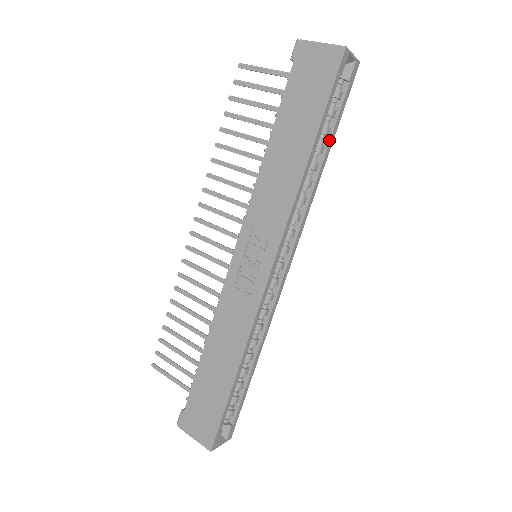
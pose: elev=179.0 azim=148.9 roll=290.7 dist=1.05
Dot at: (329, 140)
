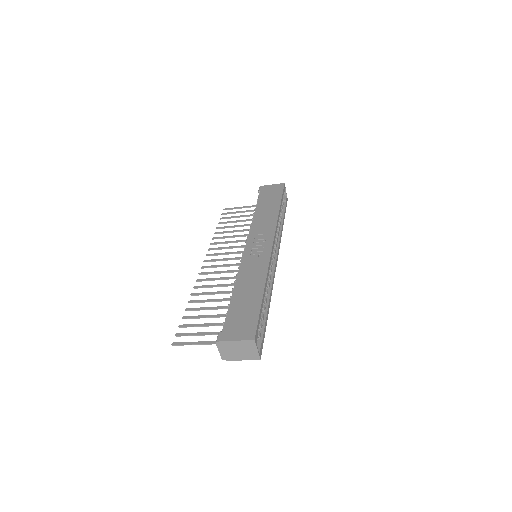
Dot at: (283, 216)
